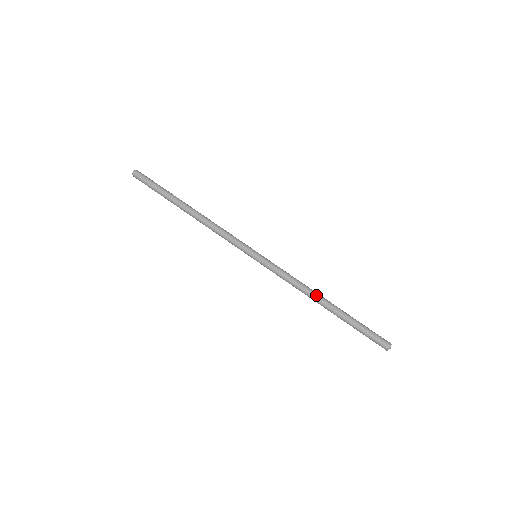
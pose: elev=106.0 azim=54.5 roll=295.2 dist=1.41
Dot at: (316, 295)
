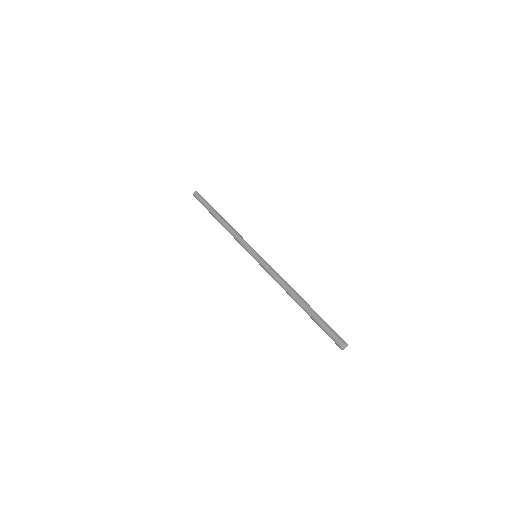
Dot at: (291, 291)
